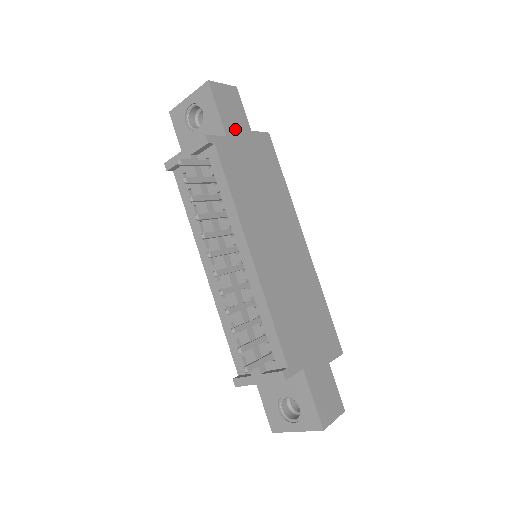
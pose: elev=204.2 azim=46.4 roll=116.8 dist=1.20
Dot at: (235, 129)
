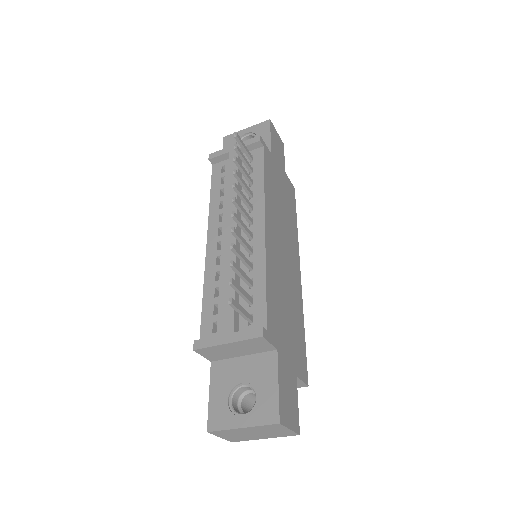
Dot at: (277, 158)
